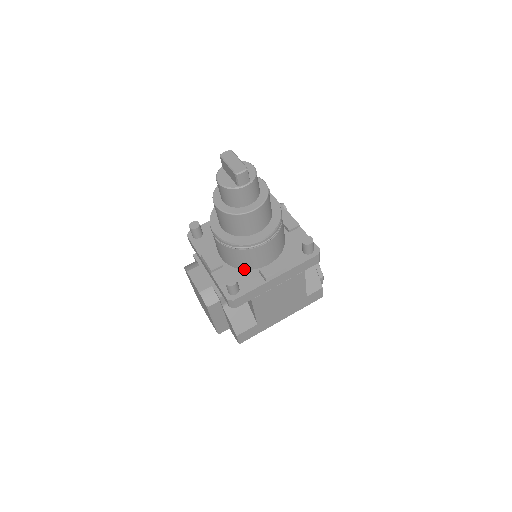
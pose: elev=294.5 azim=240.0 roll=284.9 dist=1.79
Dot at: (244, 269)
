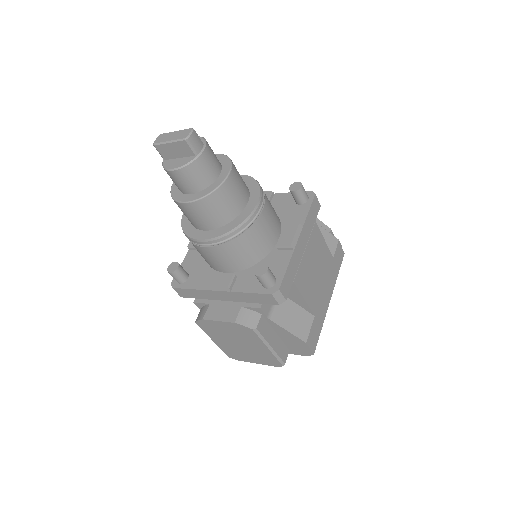
Dot at: (260, 260)
